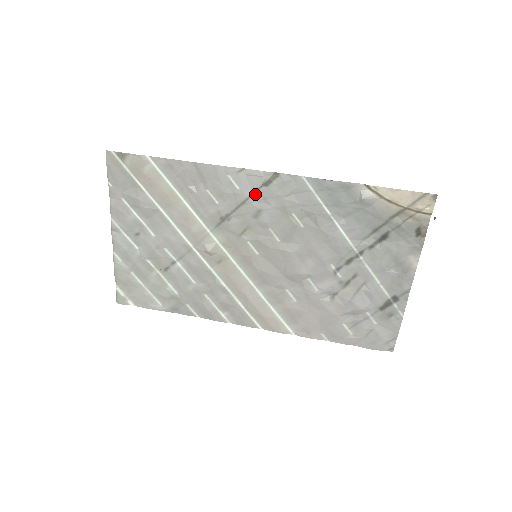
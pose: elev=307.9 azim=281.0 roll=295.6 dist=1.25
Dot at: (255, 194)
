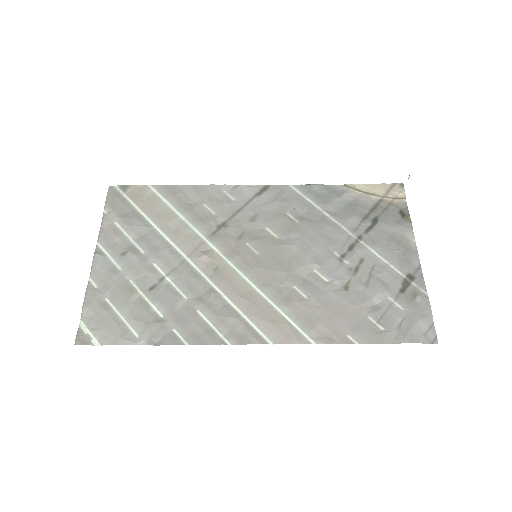
Dot at: (250, 202)
